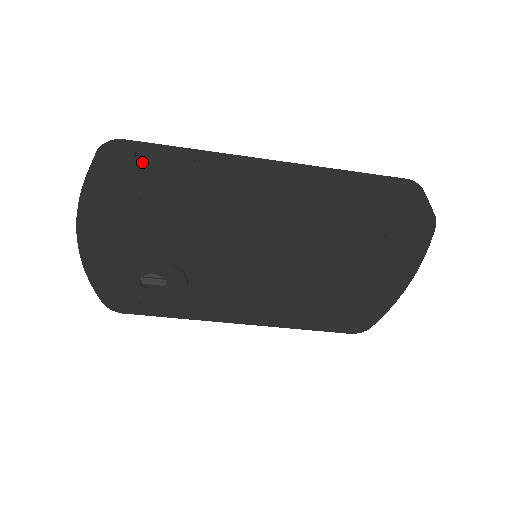
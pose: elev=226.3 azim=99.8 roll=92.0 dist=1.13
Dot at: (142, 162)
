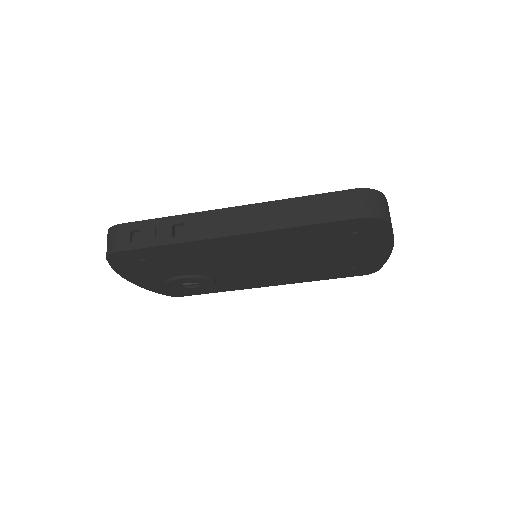
Dot at: (136, 246)
